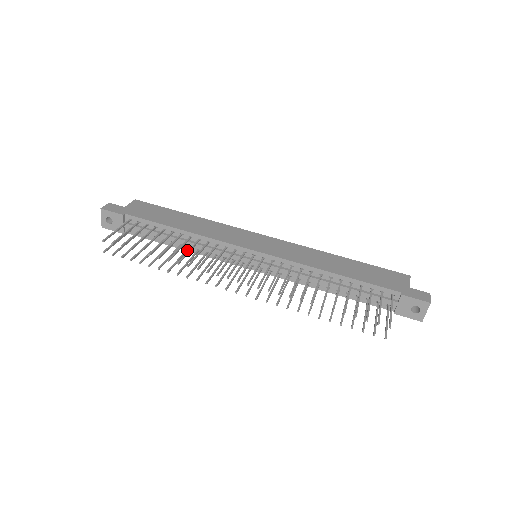
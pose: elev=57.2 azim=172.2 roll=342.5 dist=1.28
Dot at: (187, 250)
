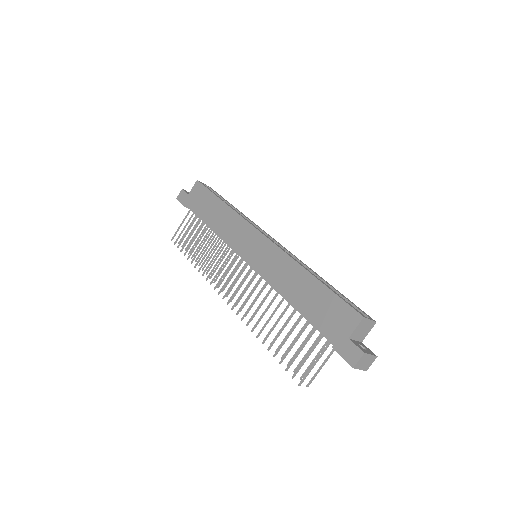
Dot at: (220, 241)
